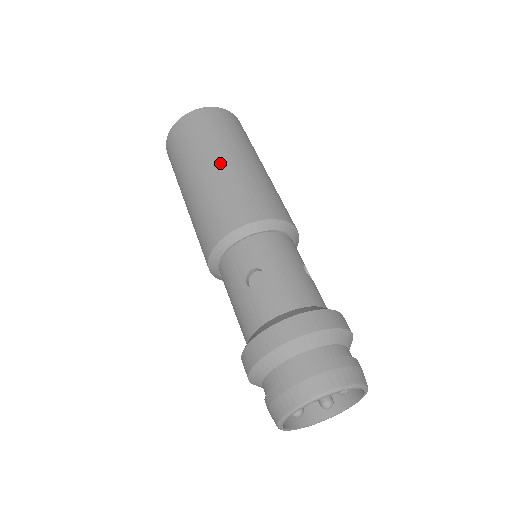
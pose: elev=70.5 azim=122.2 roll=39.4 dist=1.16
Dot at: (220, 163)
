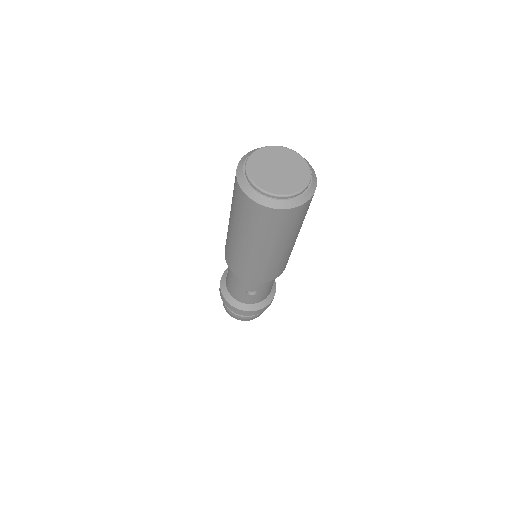
Dot at: (276, 252)
